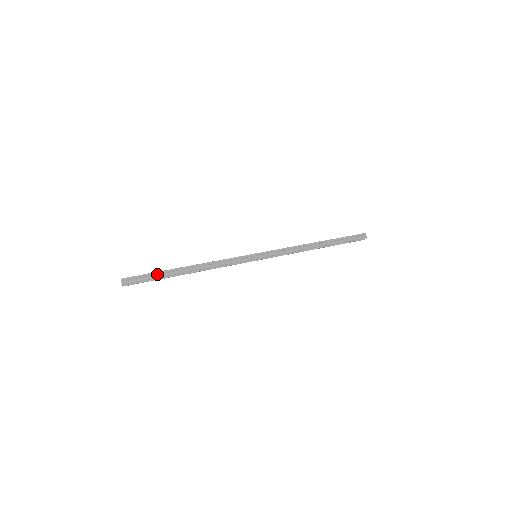
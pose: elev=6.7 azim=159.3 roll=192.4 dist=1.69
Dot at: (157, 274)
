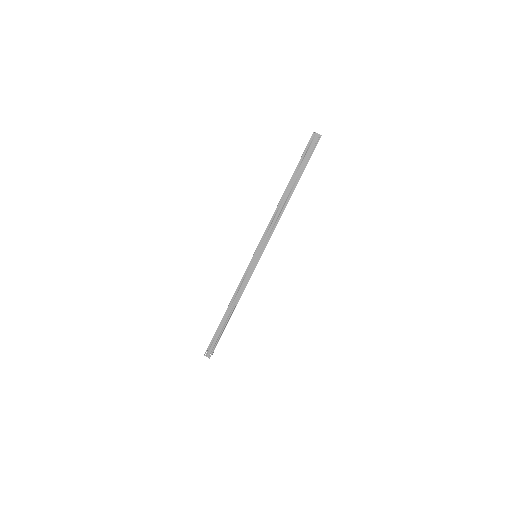
Dot at: (216, 334)
